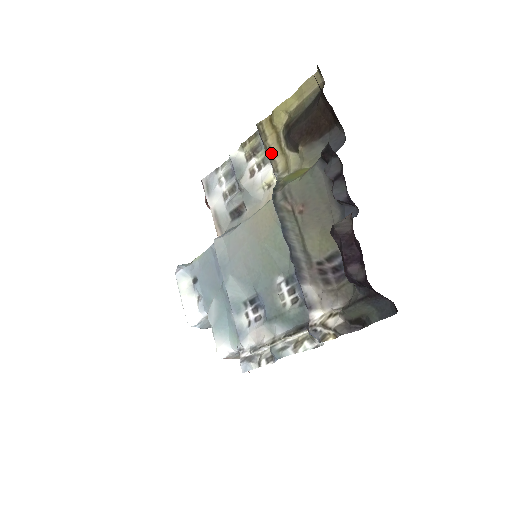
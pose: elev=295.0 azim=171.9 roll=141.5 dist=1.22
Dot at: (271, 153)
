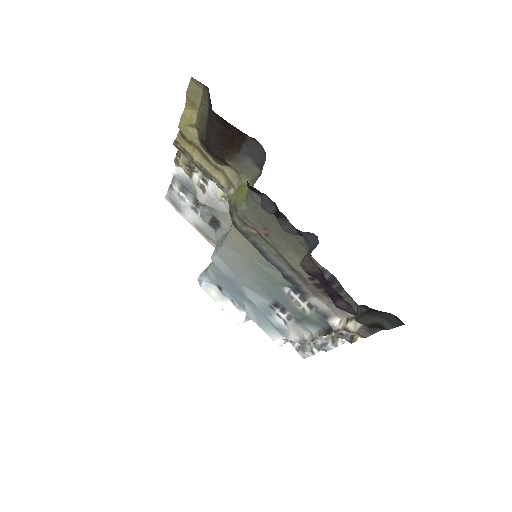
Dot at: (205, 170)
